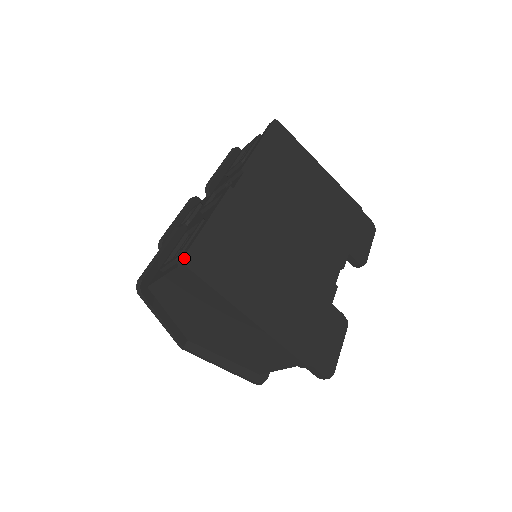
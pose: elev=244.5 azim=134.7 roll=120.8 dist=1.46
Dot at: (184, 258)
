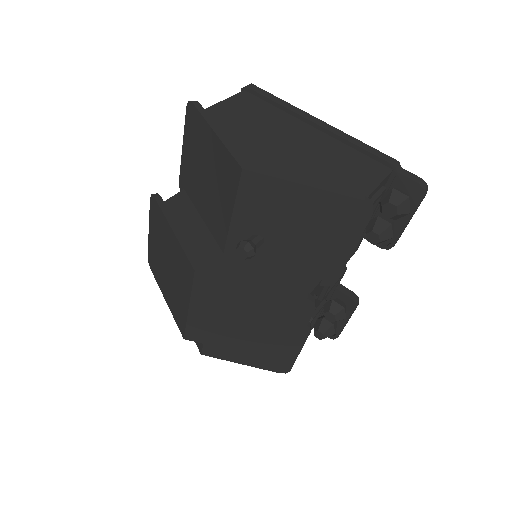
Dot at: occluded
